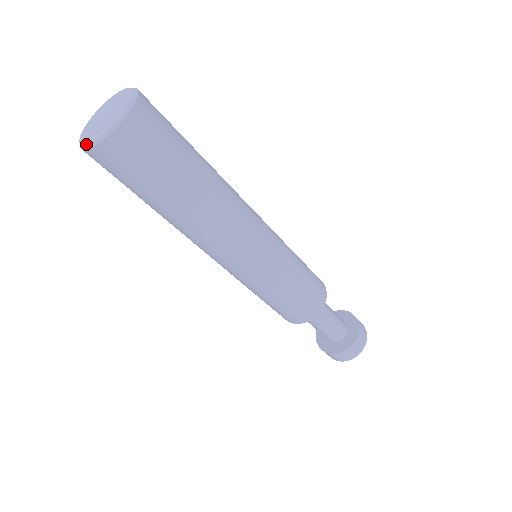
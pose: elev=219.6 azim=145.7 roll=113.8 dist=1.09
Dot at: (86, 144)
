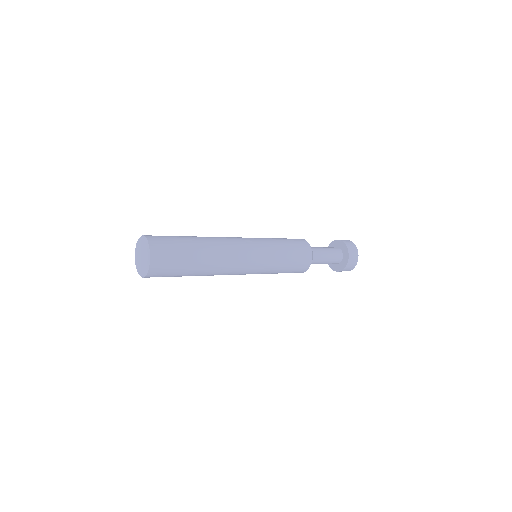
Dot at: (137, 270)
